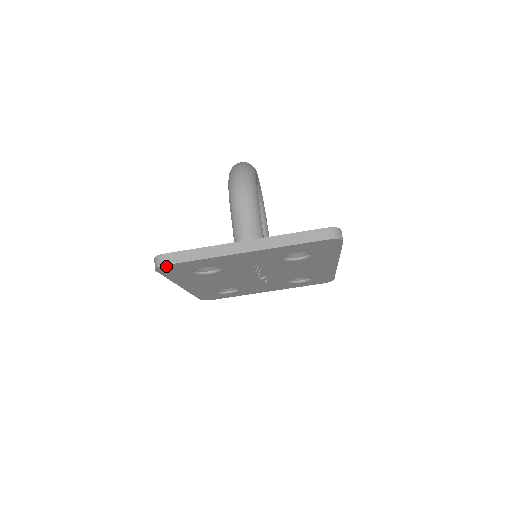
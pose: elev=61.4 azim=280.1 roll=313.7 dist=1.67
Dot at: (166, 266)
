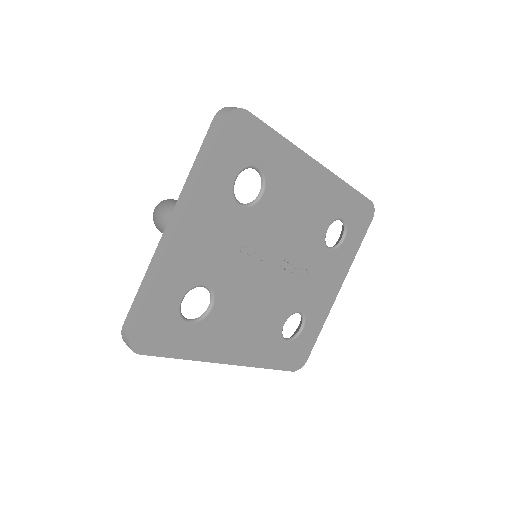
Dot at: (135, 335)
